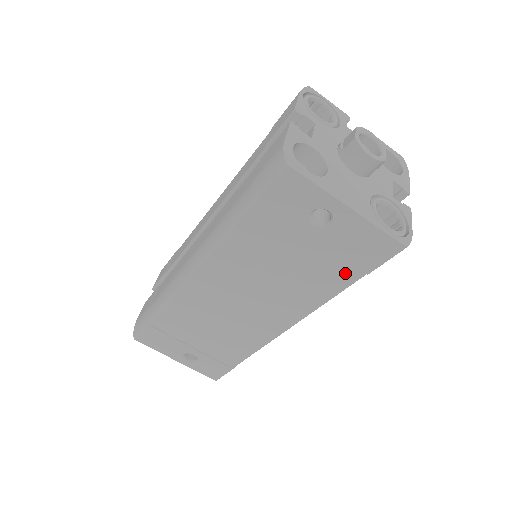
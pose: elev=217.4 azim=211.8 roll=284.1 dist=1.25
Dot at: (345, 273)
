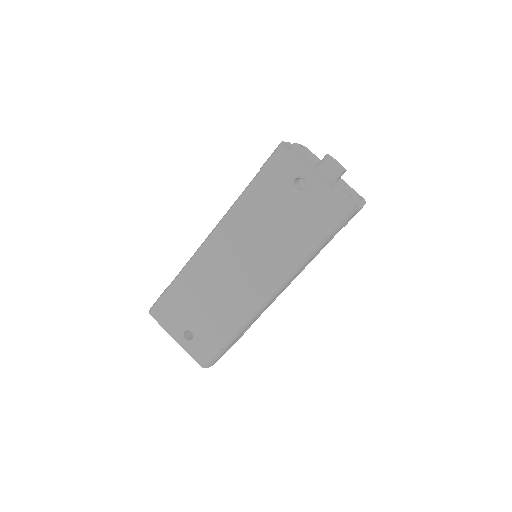
Dot at: (312, 233)
